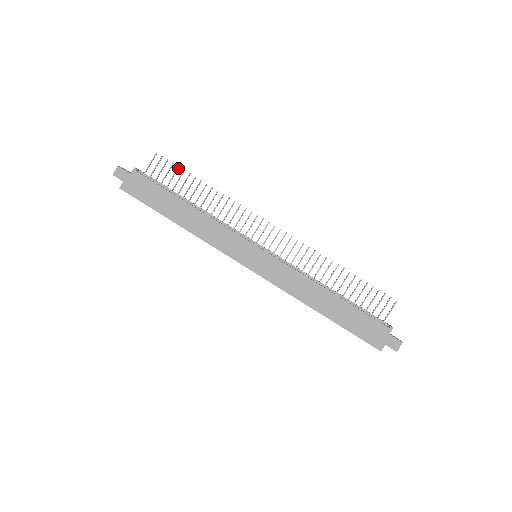
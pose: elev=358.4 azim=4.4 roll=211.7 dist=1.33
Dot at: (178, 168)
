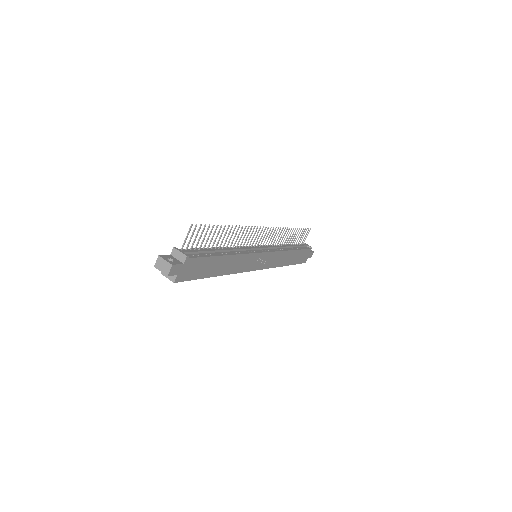
Dot at: (209, 226)
